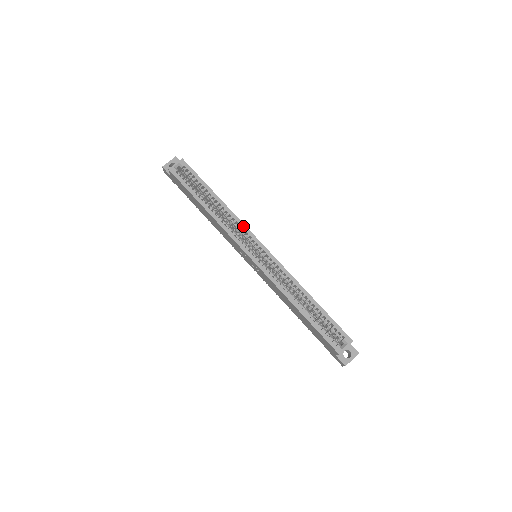
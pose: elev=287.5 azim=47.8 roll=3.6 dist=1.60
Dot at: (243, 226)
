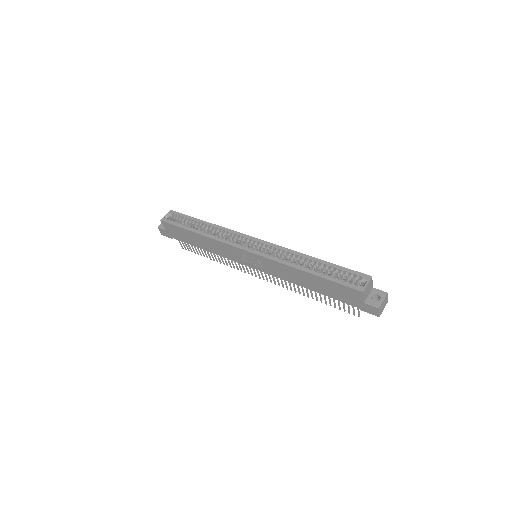
Dot at: (234, 232)
